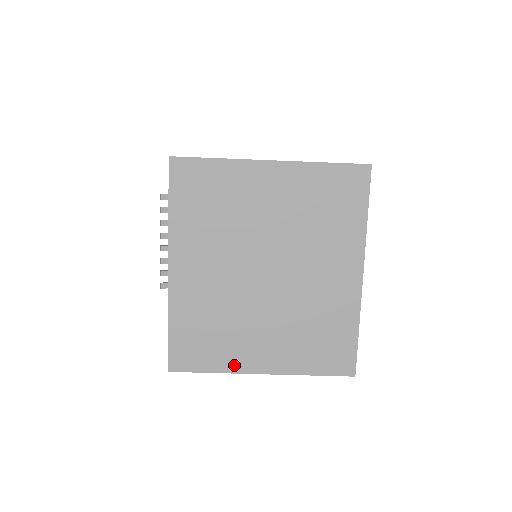
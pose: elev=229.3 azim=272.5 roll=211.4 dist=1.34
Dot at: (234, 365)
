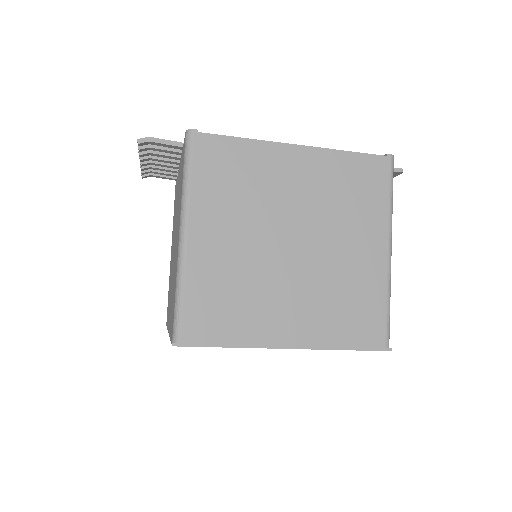
Dot at: occluded
